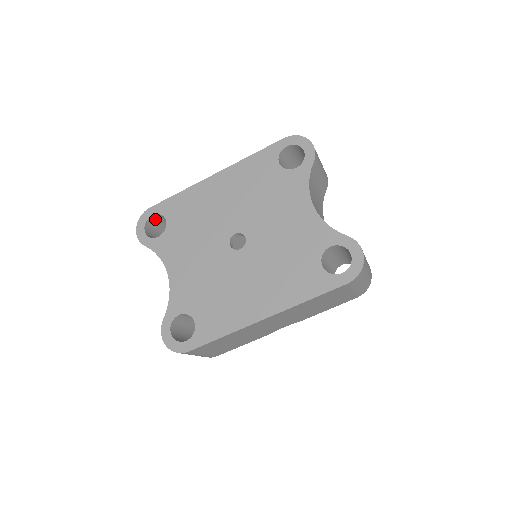
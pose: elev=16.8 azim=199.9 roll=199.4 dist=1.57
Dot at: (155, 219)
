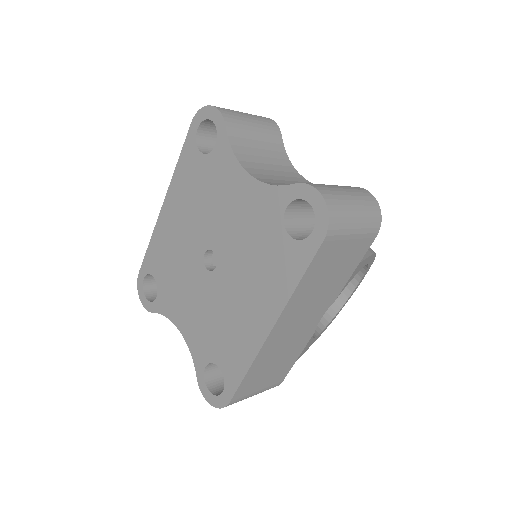
Dot at: (151, 280)
